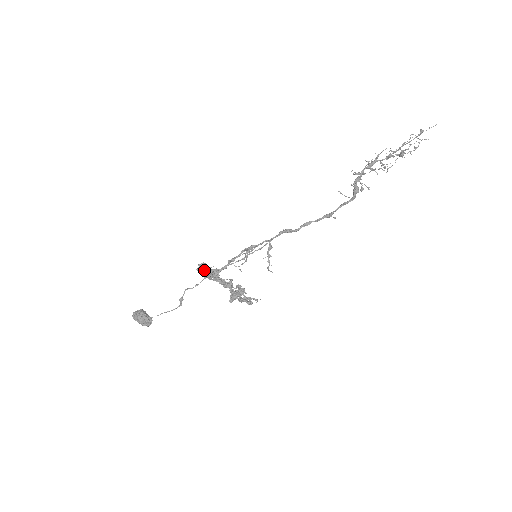
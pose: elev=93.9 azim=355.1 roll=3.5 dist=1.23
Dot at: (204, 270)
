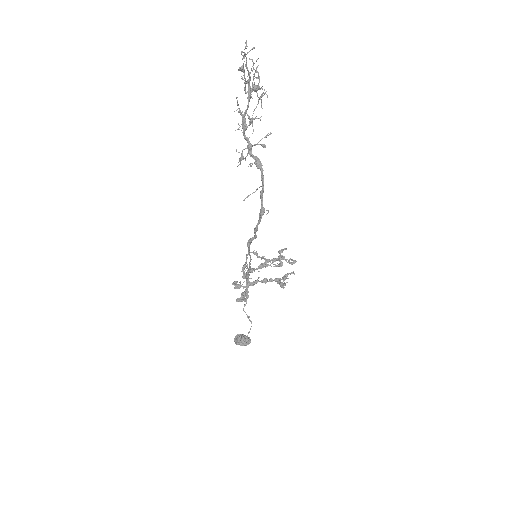
Dot at: (237, 299)
